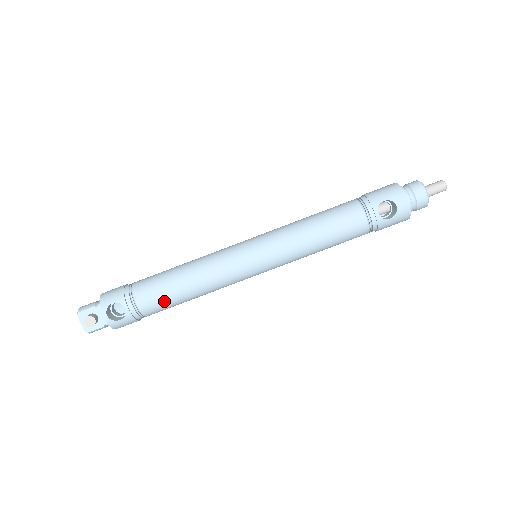
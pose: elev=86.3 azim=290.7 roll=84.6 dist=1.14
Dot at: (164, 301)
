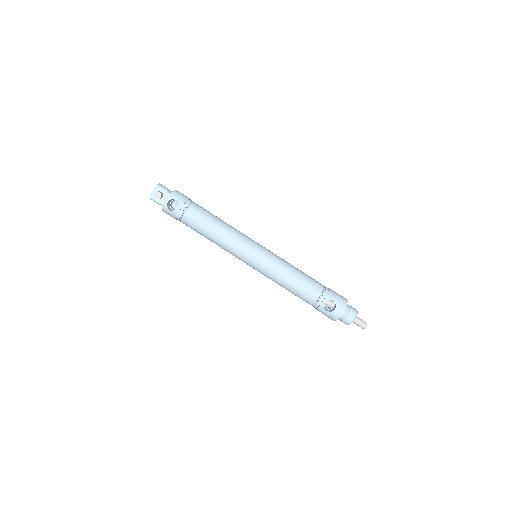
Dot at: (197, 226)
